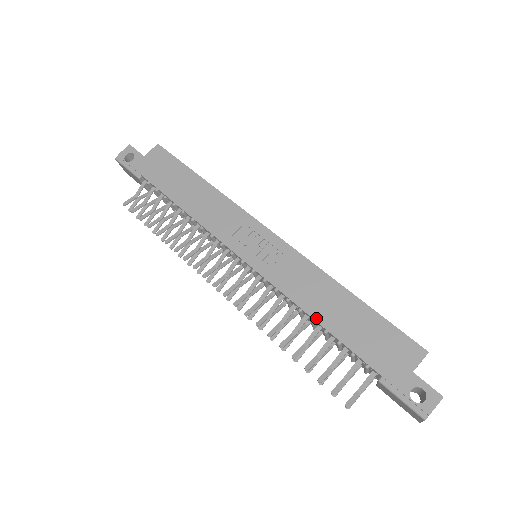
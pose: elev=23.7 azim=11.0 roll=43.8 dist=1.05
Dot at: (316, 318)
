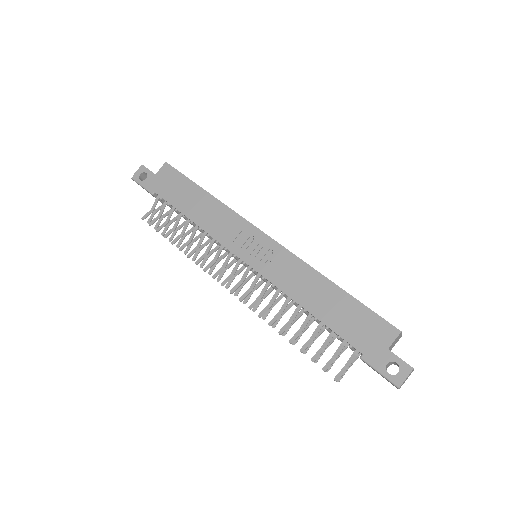
Dot at: (307, 308)
